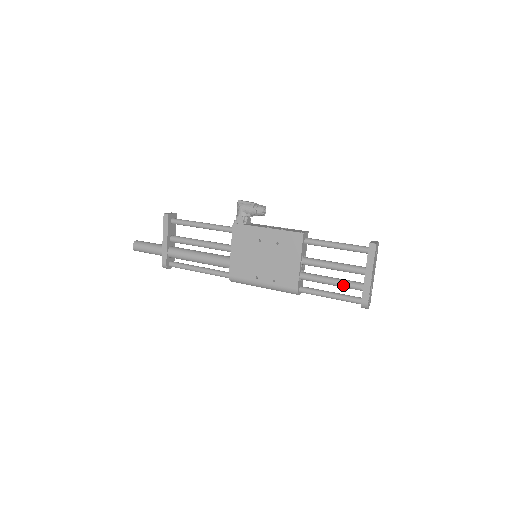
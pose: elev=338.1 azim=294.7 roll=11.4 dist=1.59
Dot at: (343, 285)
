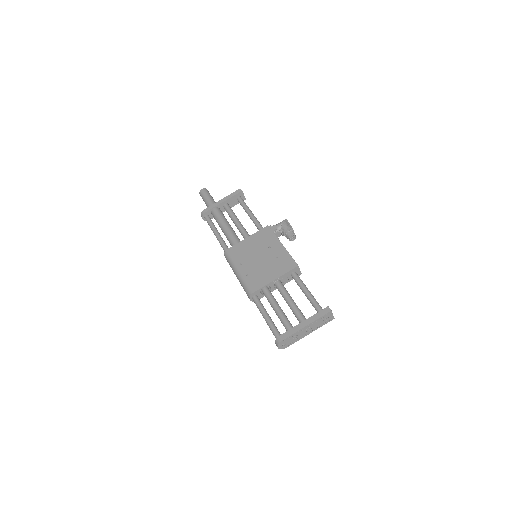
Dot at: (282, 317)
